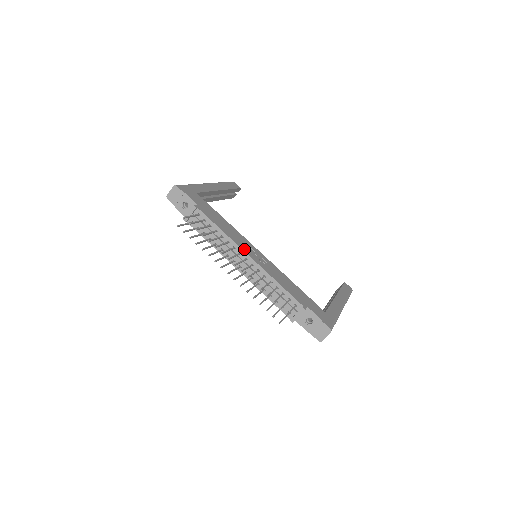
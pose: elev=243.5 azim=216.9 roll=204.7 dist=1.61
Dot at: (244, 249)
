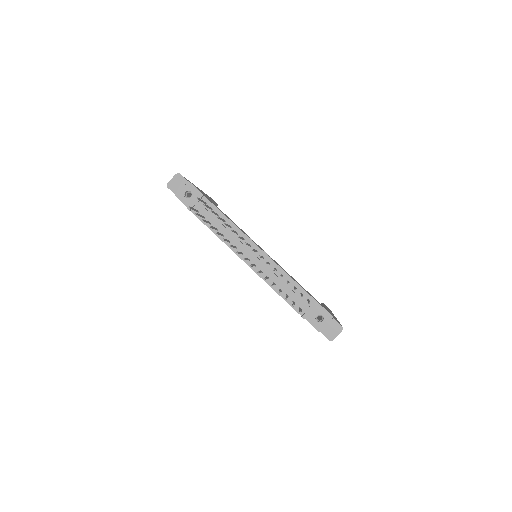
Dot at: occluded
